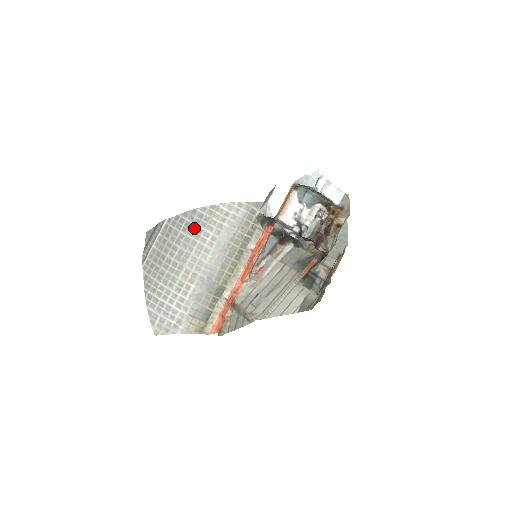
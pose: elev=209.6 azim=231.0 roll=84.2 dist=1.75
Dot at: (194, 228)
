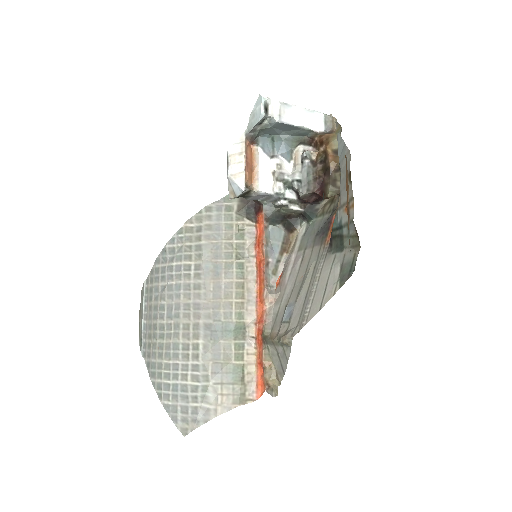
Dot at: (171, 269)
